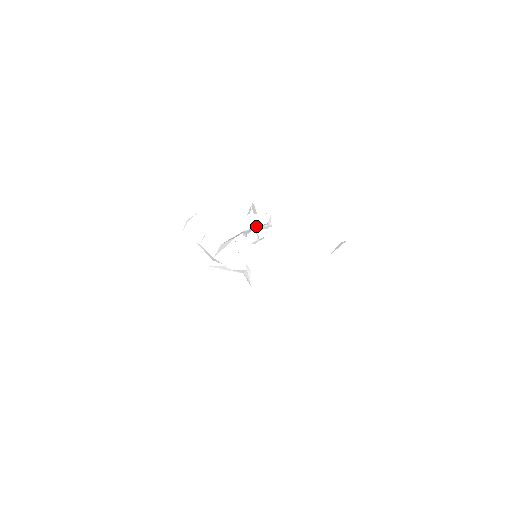
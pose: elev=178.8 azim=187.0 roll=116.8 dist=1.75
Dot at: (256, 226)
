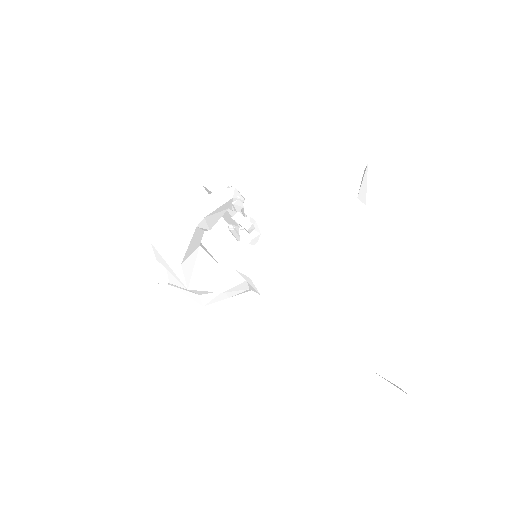
Dot at: (214, 209)
